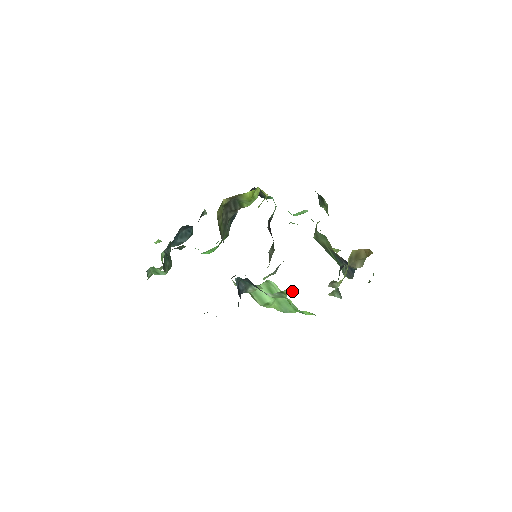
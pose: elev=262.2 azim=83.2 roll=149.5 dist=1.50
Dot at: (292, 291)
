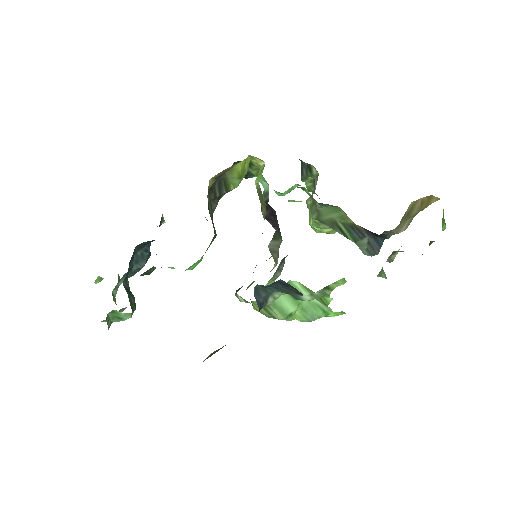
Dot at: (341, 282)
